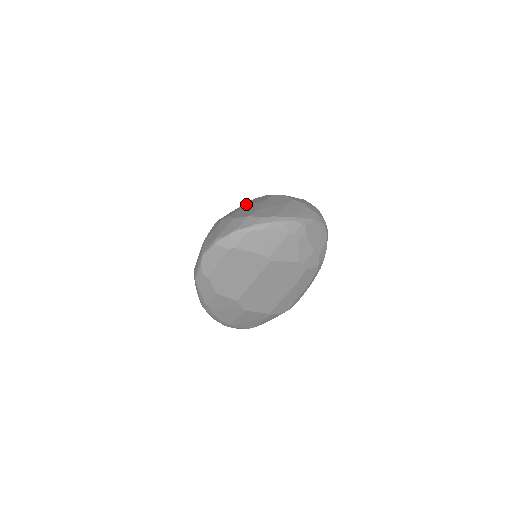
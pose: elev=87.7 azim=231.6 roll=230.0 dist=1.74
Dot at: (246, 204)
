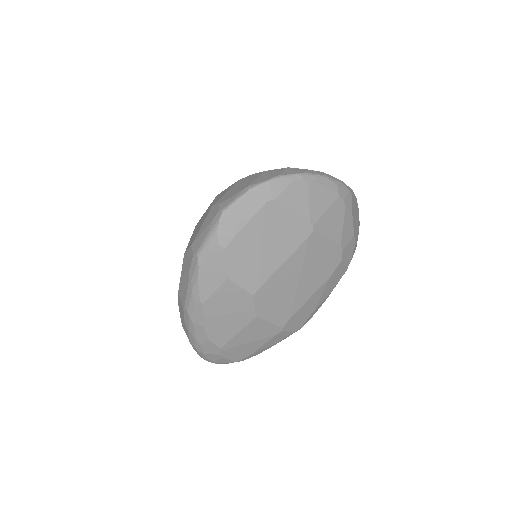
Dot at: occluded
